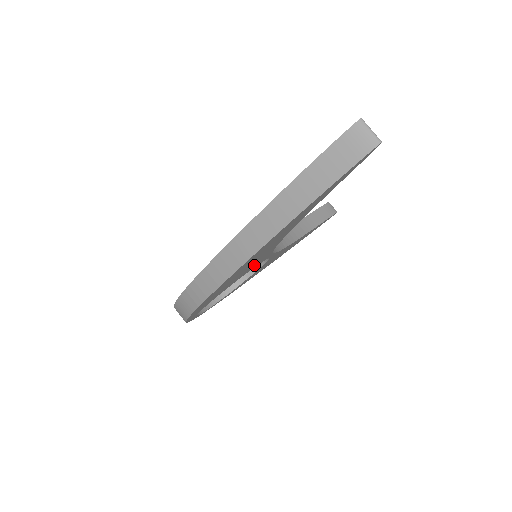
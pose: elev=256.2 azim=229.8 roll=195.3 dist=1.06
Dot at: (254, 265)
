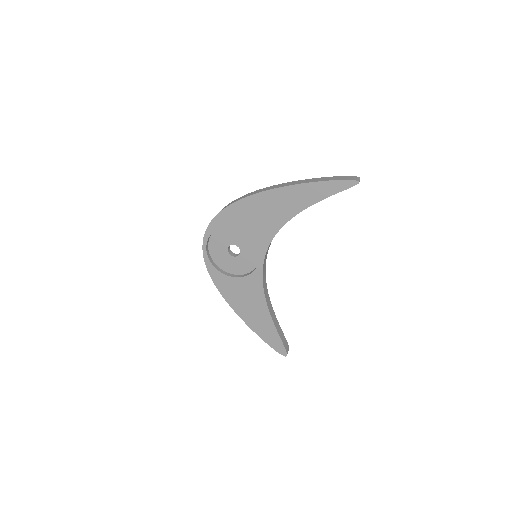
Dot at: (261, 233)
